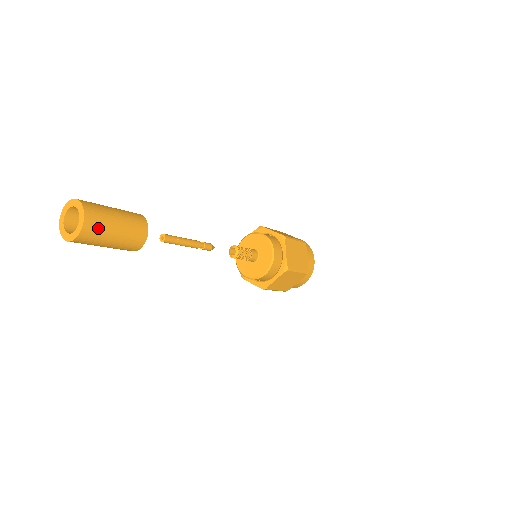
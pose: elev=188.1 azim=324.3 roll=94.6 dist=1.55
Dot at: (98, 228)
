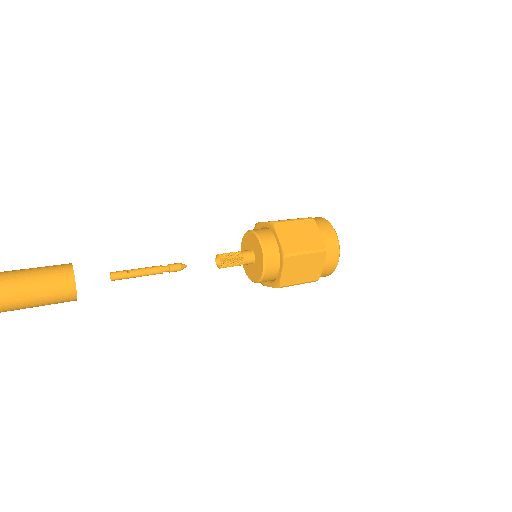
Dot at: (12, 291)
